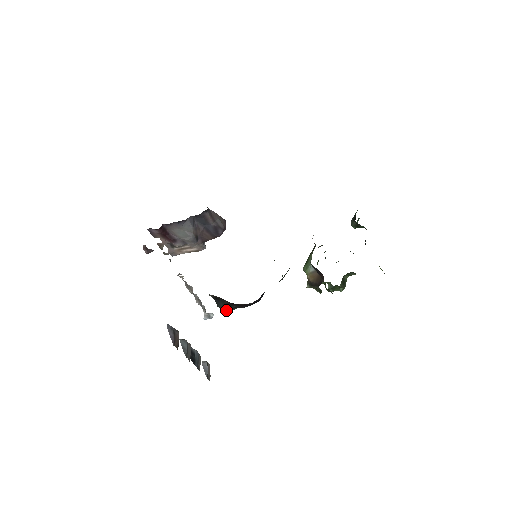
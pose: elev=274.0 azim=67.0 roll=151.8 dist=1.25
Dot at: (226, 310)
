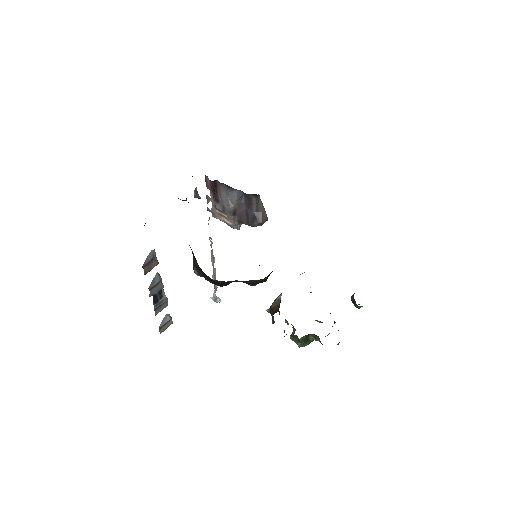
Dot at: (194, 271)
